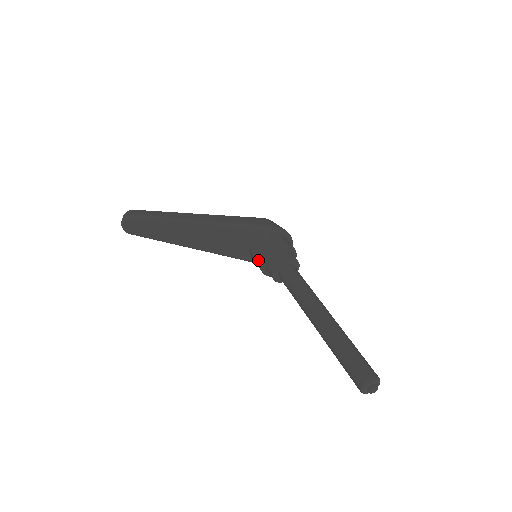
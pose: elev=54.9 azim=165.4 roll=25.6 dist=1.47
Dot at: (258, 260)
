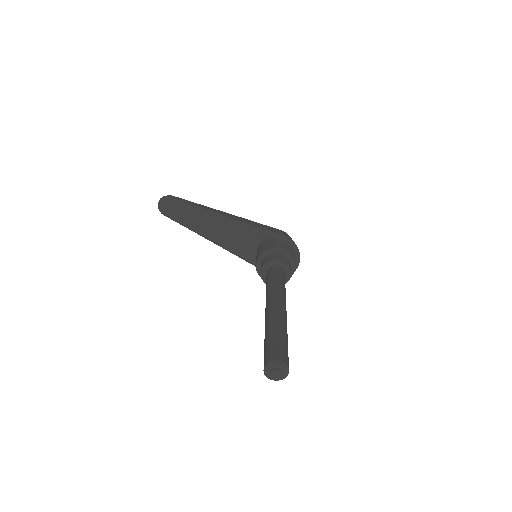
Dot at: (256, 260)
